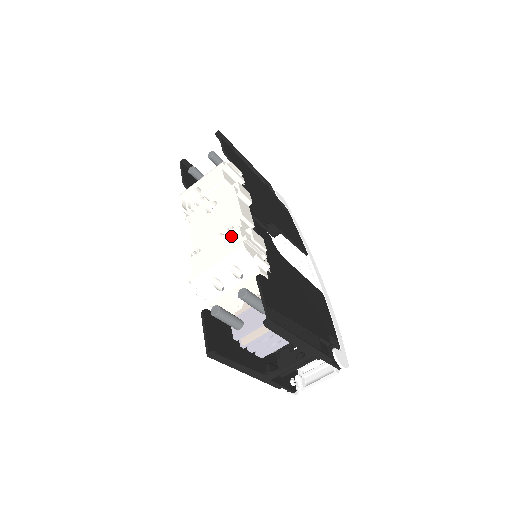
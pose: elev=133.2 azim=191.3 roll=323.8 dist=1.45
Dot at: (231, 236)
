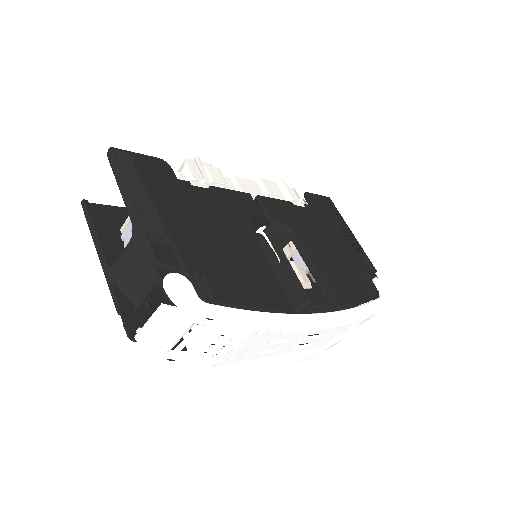
Dot at: occluded
